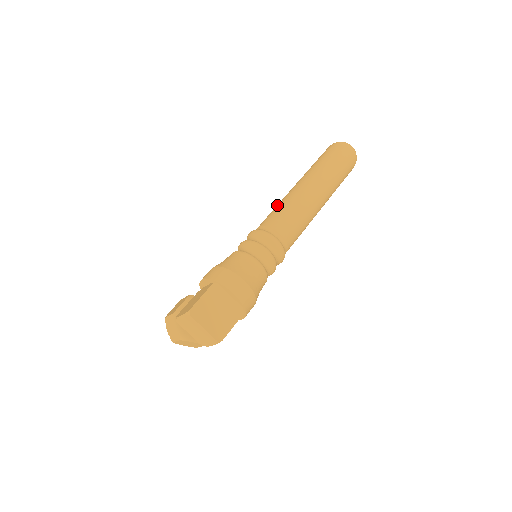
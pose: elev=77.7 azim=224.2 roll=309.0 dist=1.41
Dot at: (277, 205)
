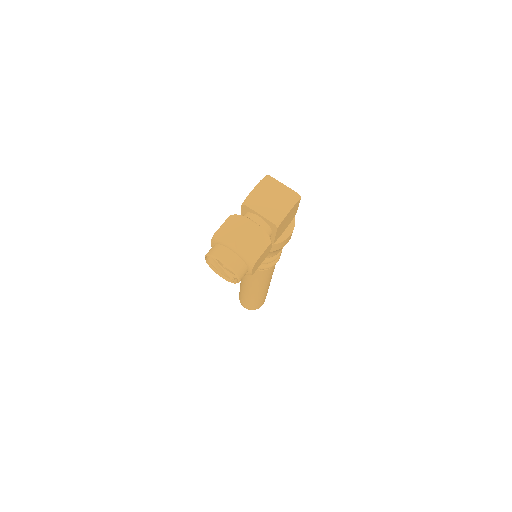
Dot at: occluded
